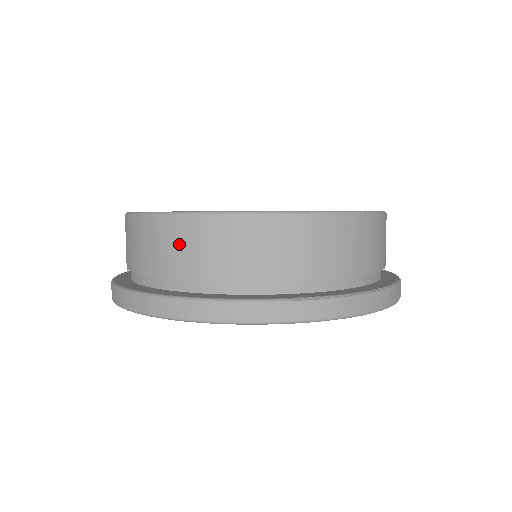
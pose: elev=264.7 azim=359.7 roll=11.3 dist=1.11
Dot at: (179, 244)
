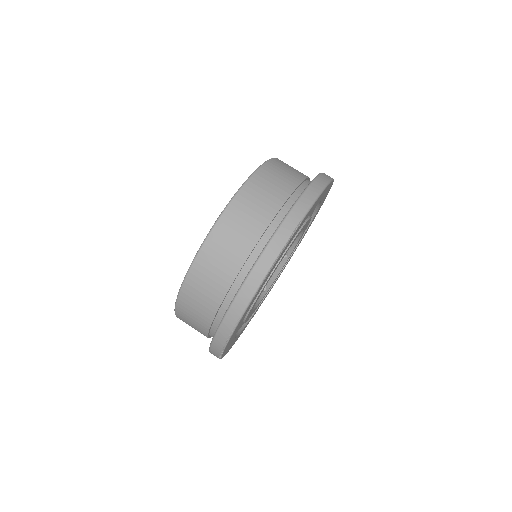
Dot at: (259, 197)
